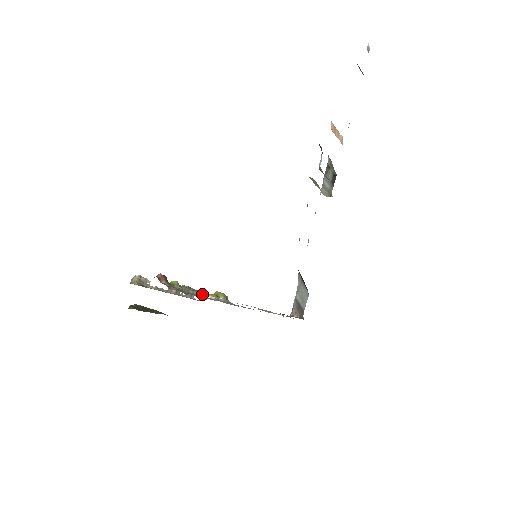
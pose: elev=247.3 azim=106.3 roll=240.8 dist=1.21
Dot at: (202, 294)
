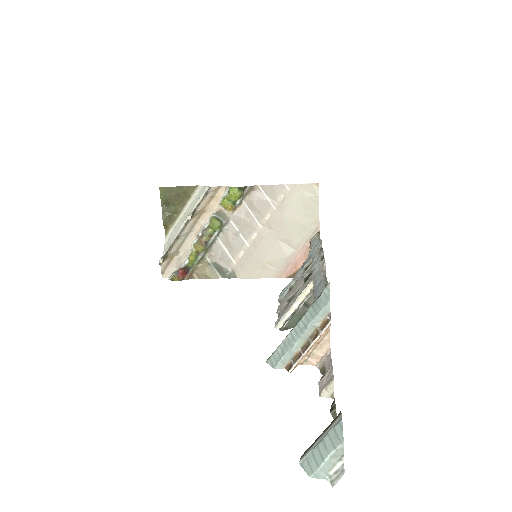
Dot at: (219, 230)
